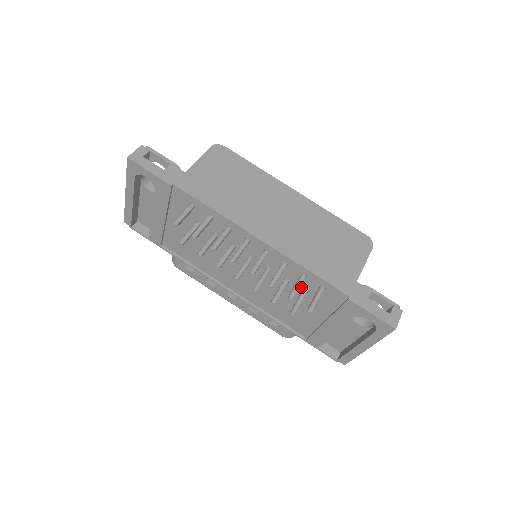
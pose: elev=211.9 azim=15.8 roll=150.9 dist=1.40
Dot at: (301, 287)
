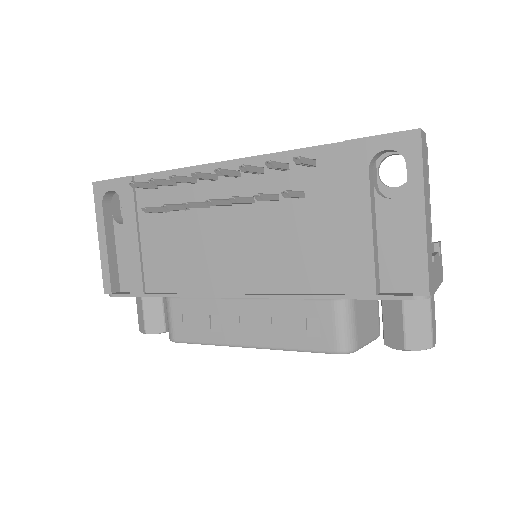
Dot at: (294, 190)
